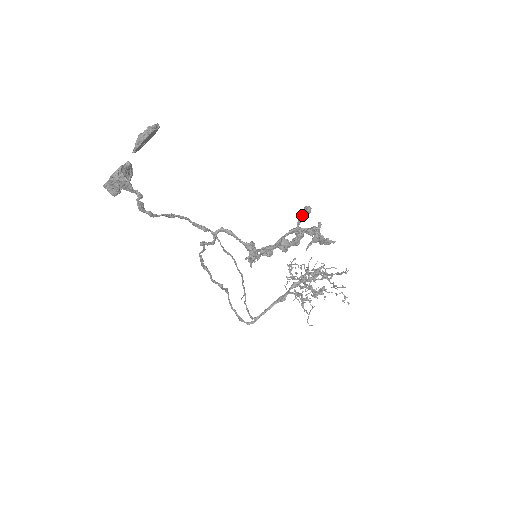
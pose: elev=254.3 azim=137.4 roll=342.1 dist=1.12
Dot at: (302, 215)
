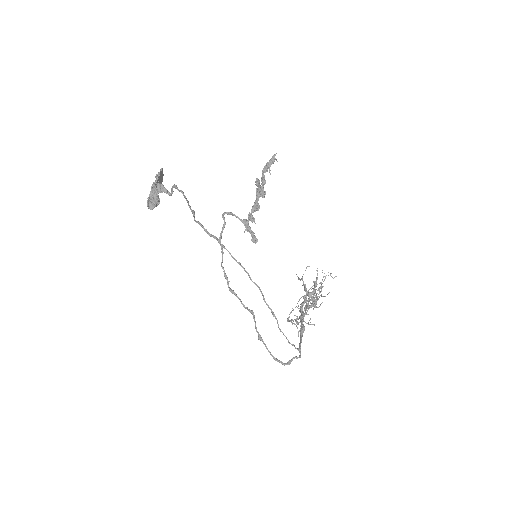
Dot at: (257, 182)
